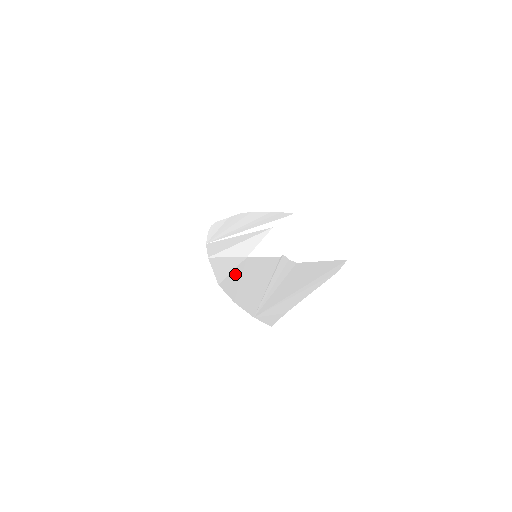
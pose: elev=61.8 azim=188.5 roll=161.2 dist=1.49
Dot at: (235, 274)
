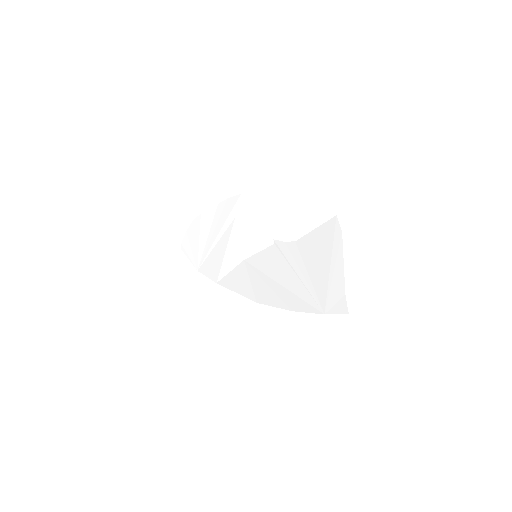
Dot at: (257, 284)
